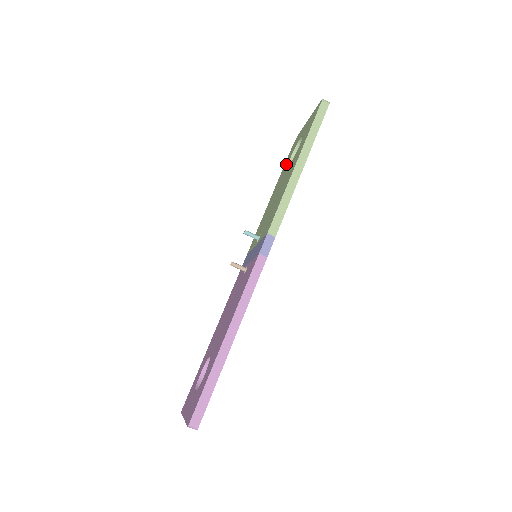
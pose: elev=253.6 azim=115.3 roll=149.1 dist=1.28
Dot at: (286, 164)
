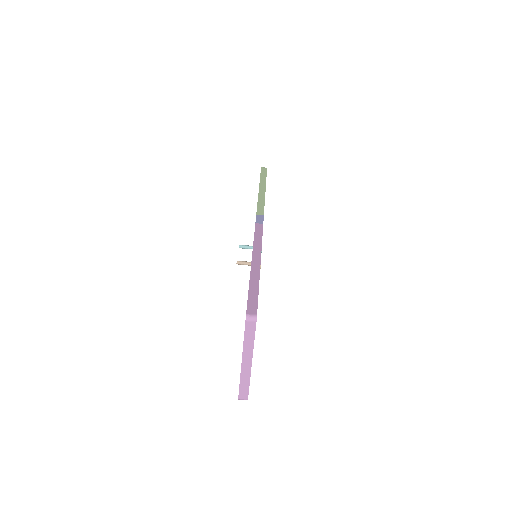
Dot at: occluded
